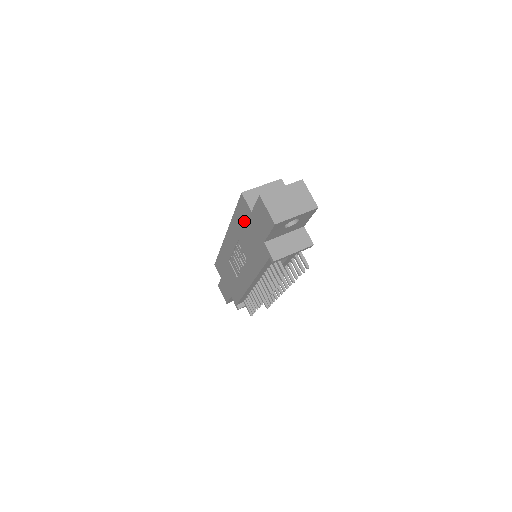
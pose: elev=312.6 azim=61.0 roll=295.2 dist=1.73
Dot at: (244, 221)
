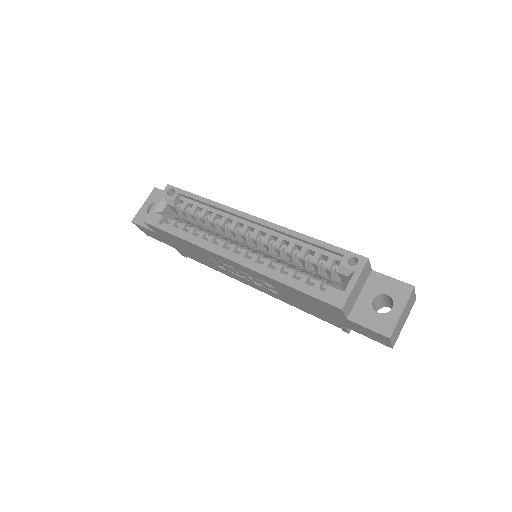
Dot at: (314, 303)
